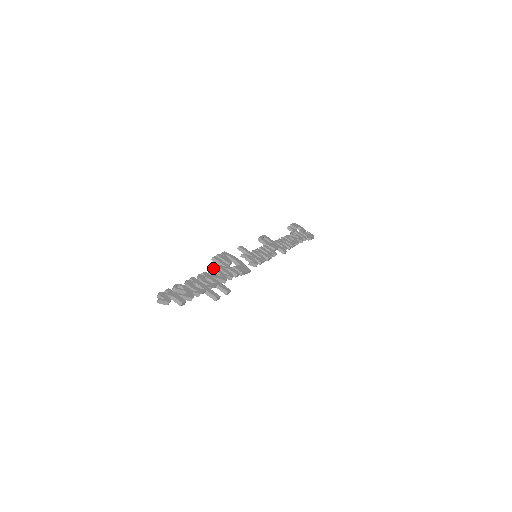
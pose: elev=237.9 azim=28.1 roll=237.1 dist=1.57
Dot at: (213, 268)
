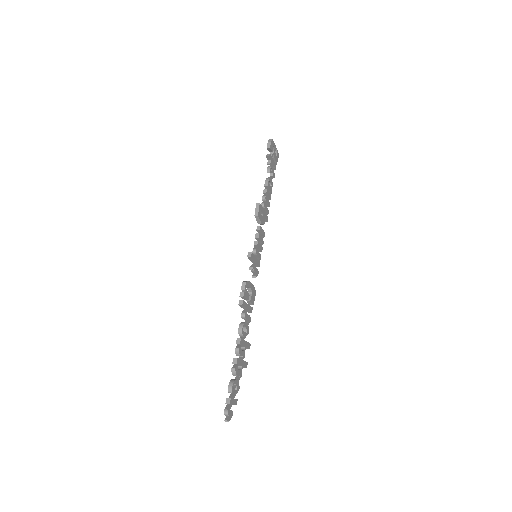
Dot at: (243, 325)
